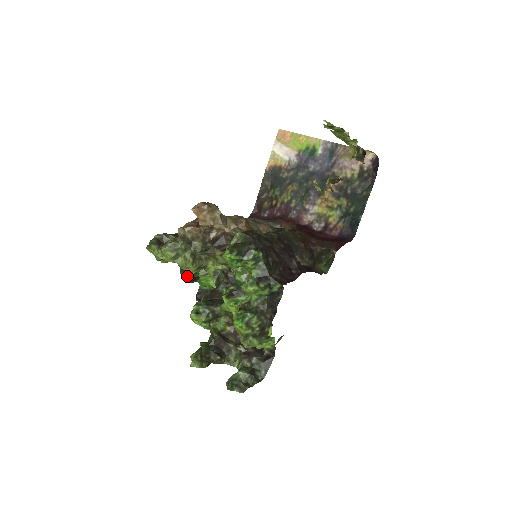
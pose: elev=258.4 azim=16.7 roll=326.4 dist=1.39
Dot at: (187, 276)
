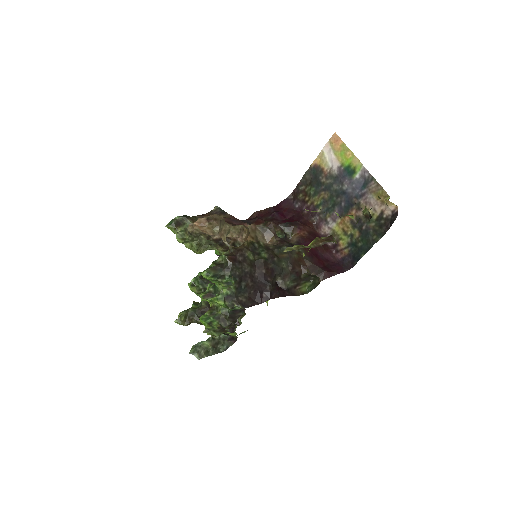
Dot at: occluded
